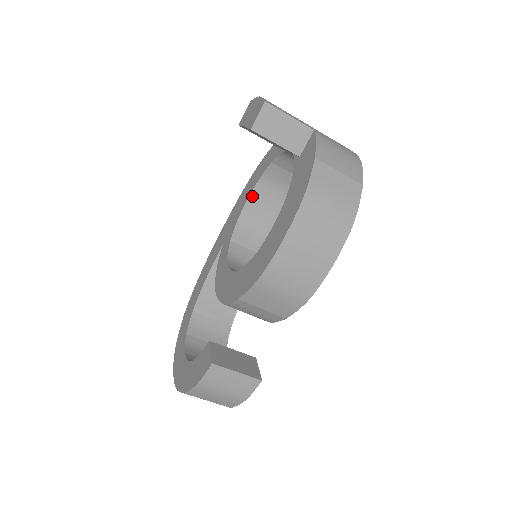
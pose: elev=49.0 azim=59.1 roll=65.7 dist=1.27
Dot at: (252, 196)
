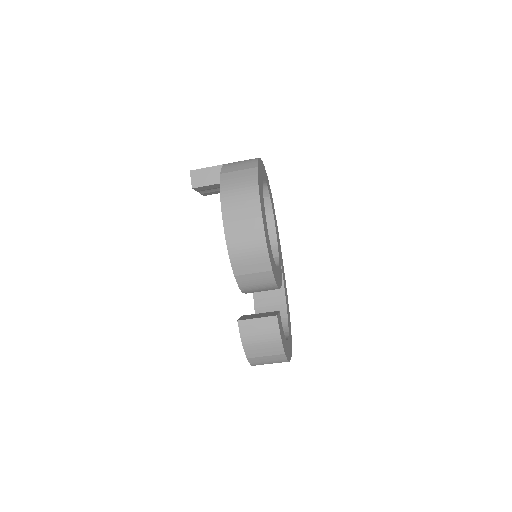
Dot at: occluded
